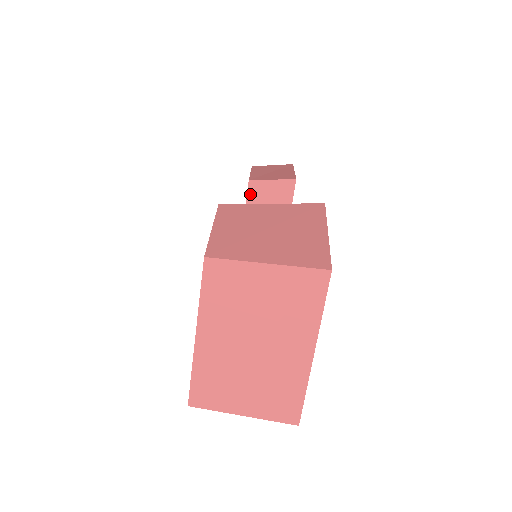
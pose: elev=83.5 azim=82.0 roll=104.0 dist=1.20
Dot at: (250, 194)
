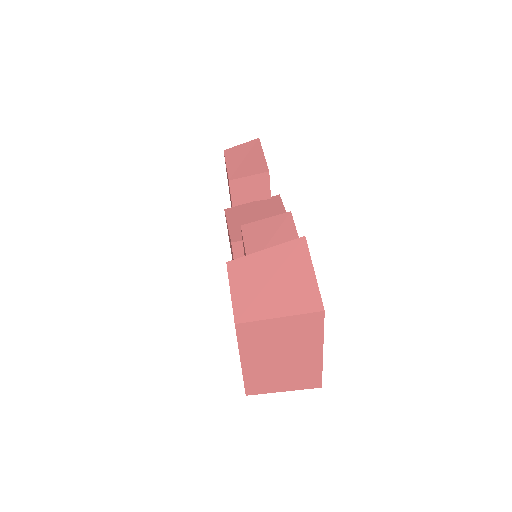
Dot at: (233, 191)
